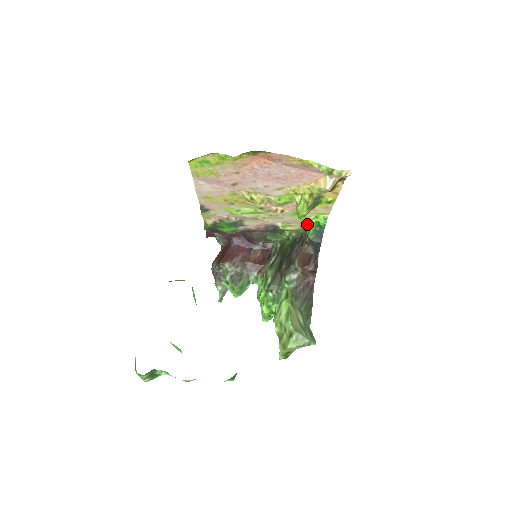
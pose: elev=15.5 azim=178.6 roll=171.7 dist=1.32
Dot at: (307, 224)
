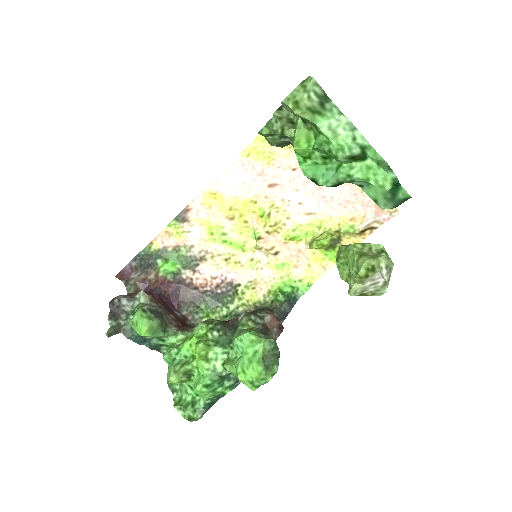
Dot at: (284, 286)
